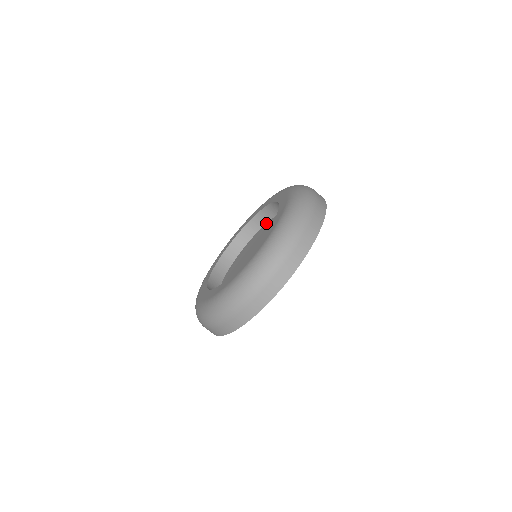
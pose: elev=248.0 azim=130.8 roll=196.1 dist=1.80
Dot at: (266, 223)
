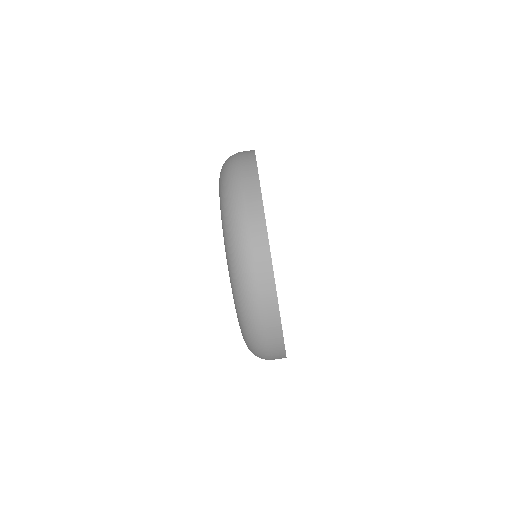
Dot at: occluded
